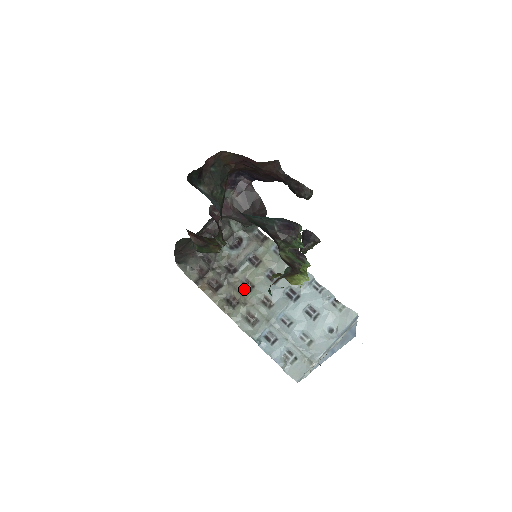
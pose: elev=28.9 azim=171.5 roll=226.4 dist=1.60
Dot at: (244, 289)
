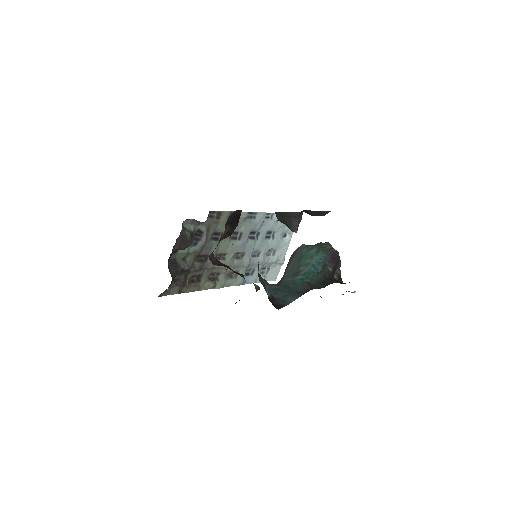
Dot at: occluded
